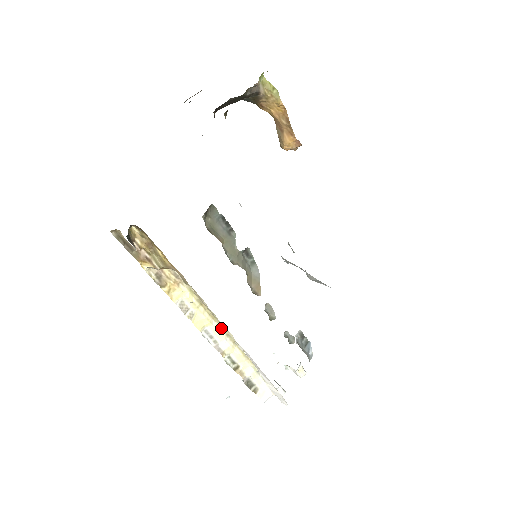
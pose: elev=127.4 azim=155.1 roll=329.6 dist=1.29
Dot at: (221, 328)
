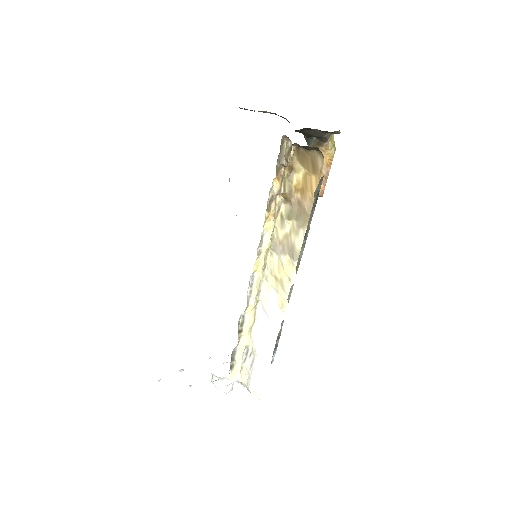
Dot at: (260, 283)
